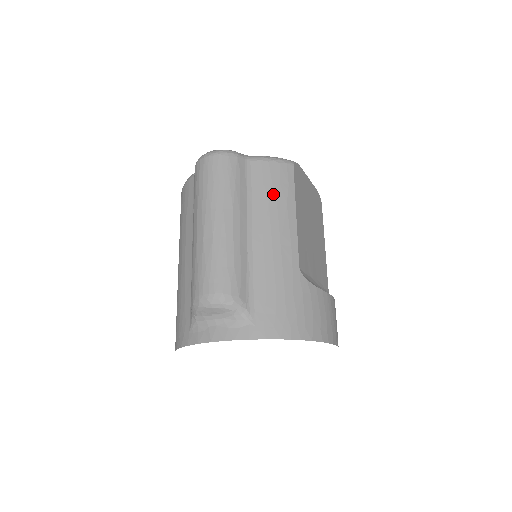
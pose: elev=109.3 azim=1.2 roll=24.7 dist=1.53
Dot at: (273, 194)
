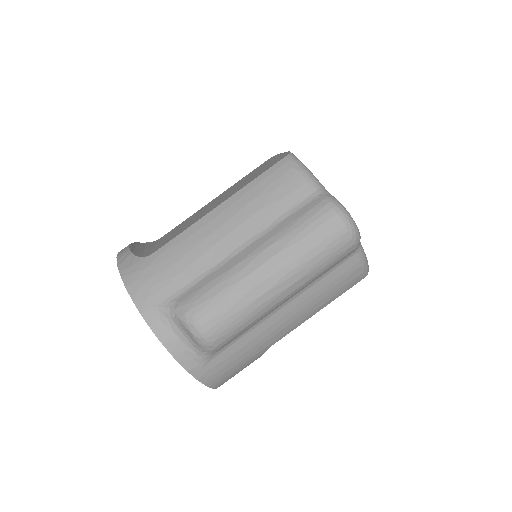
Dot at: (330, 291)
